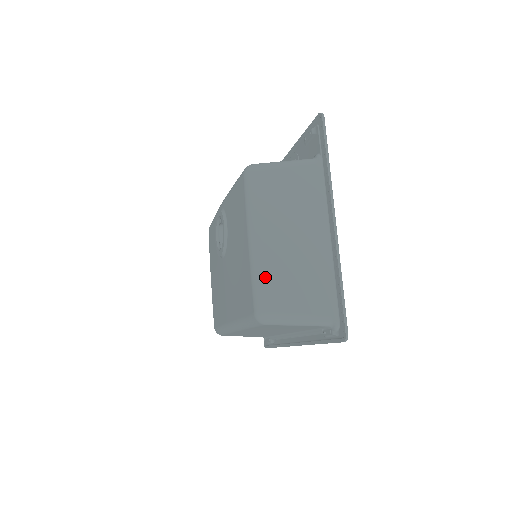
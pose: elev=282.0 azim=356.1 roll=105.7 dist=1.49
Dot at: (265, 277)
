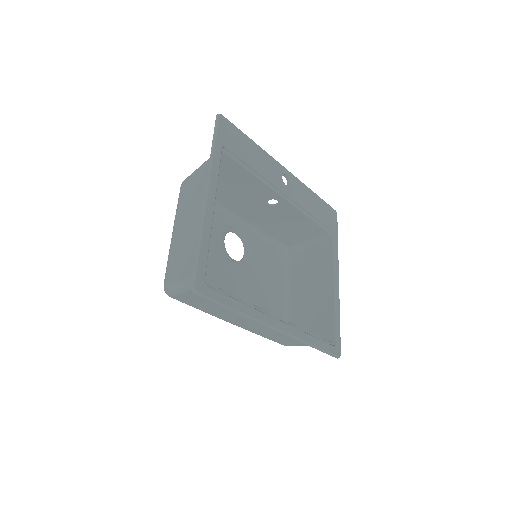
Dot at: (169, 258)
